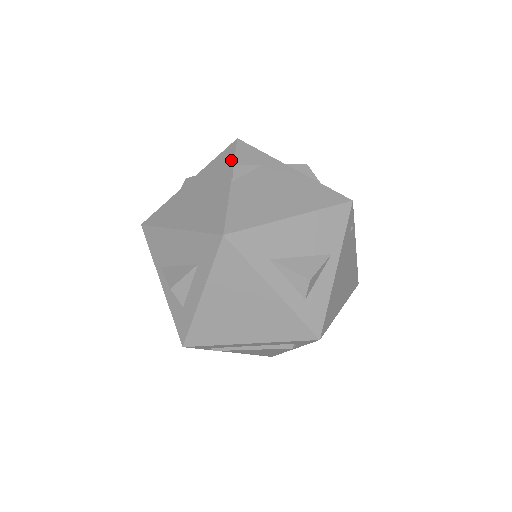
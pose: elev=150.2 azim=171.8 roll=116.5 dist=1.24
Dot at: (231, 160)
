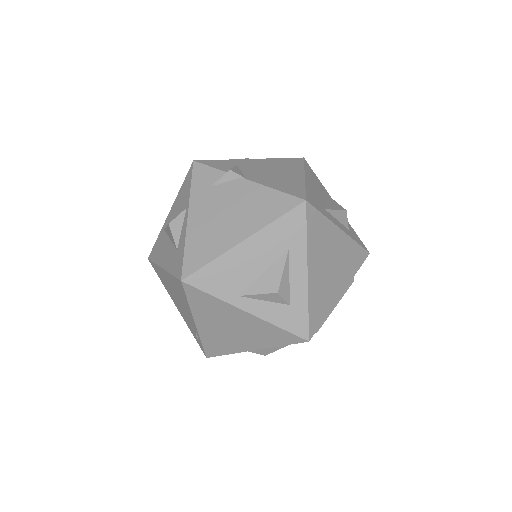
Dot at: (217, 172)
